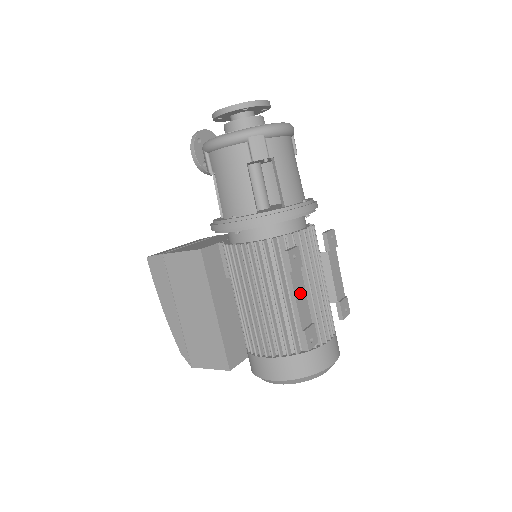
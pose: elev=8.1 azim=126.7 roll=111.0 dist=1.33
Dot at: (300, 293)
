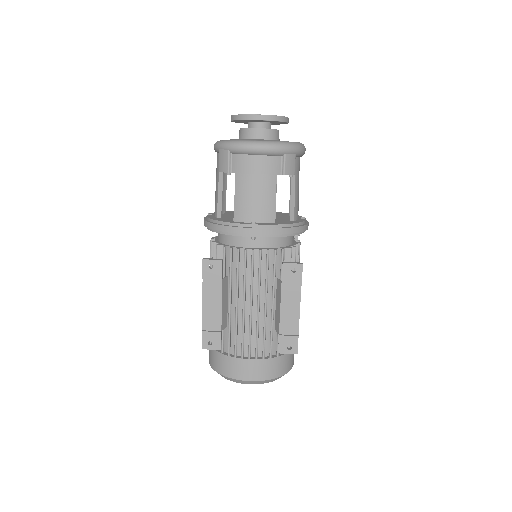
Dot at: (212, 300)
